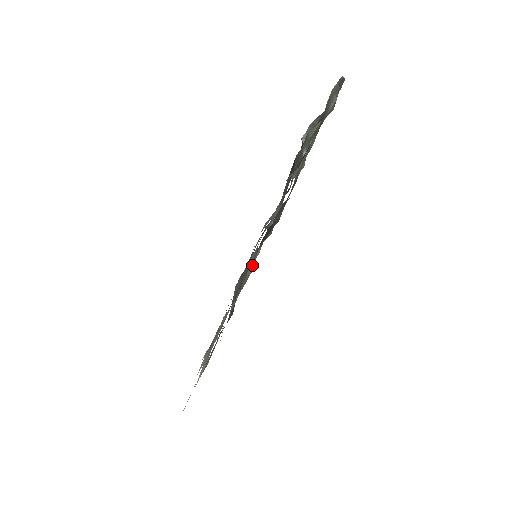
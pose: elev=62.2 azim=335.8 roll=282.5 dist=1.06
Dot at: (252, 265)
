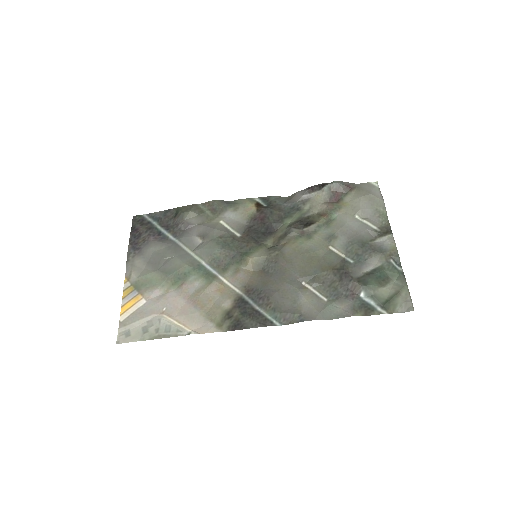
Dot at: (255, 268)
